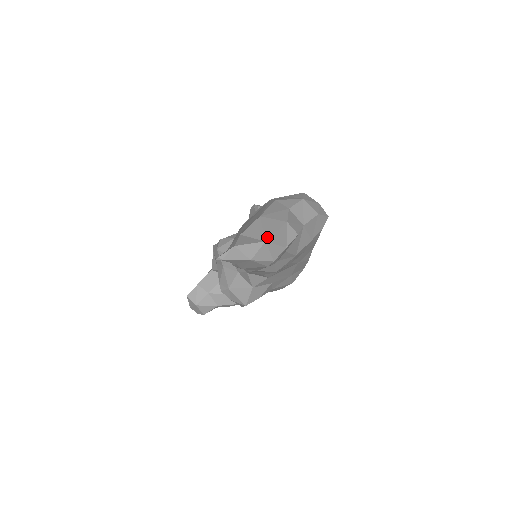
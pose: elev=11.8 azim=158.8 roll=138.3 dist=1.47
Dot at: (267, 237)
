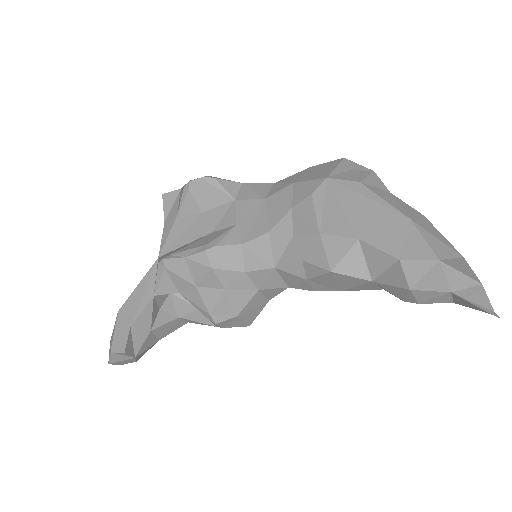
Dot at: (456, 250)
